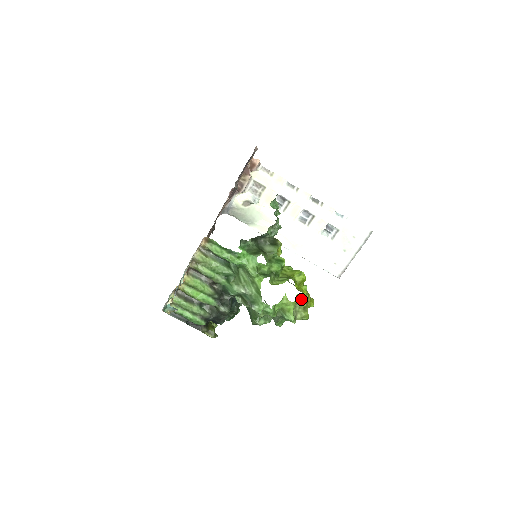
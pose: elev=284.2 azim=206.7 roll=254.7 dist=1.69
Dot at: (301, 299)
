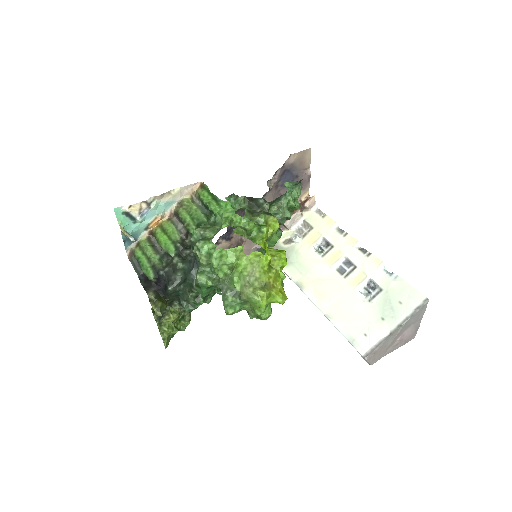
Dot at: (260, 262)
